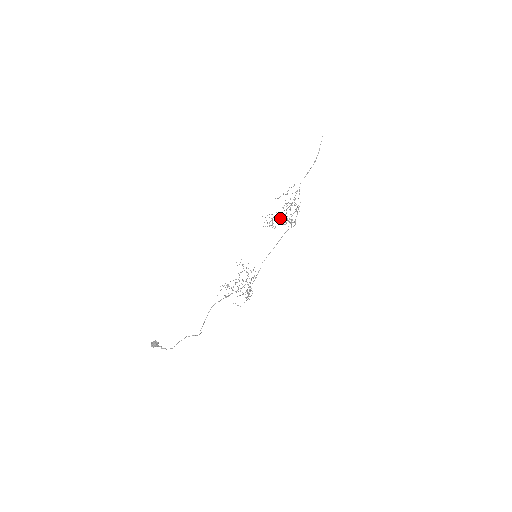
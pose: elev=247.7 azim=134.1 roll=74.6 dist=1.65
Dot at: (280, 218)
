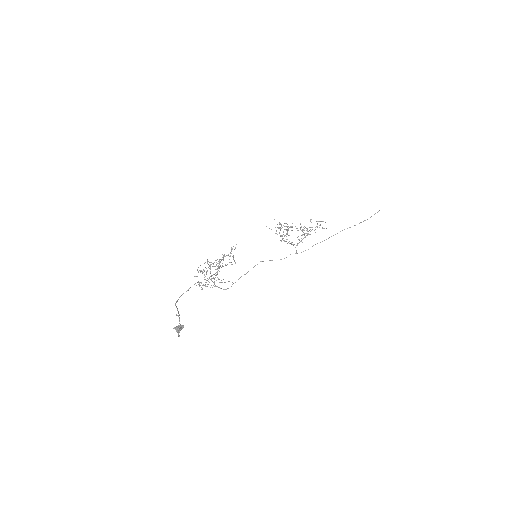
Dot at: occluded
